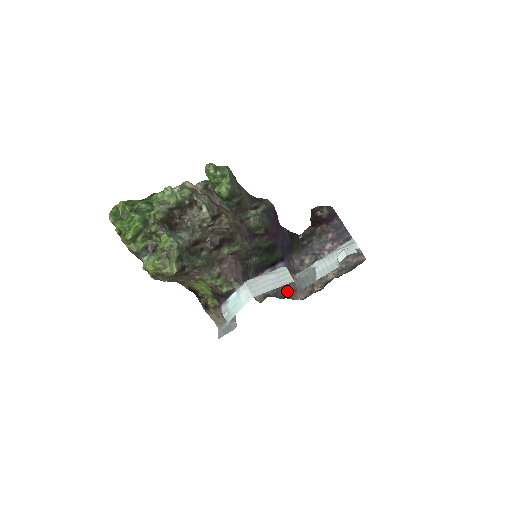
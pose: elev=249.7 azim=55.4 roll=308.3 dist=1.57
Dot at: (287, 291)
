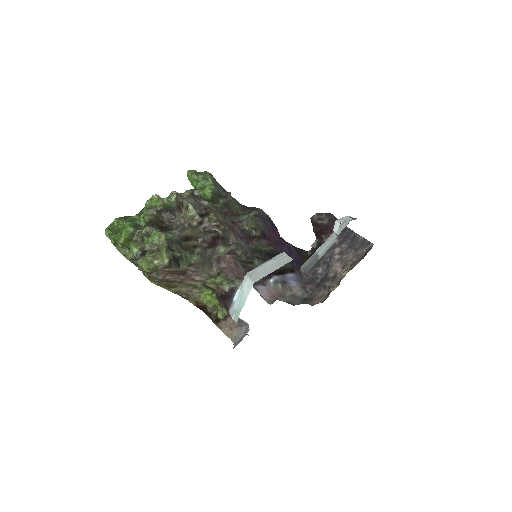
Dot at: (304, 301)
